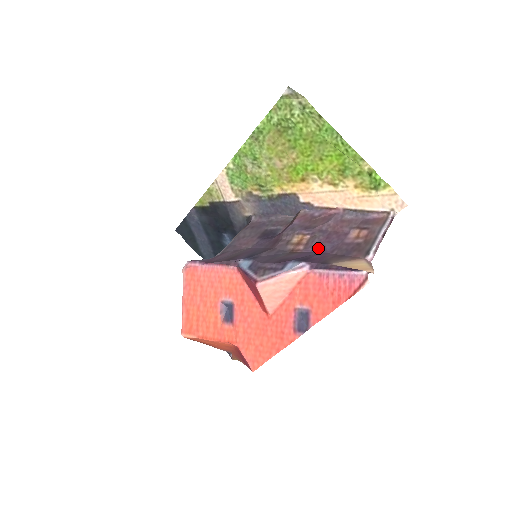
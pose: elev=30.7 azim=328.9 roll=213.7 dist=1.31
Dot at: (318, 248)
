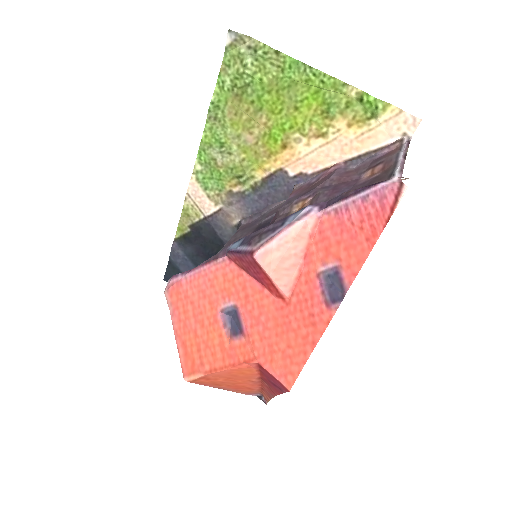
Dot at: occluded
